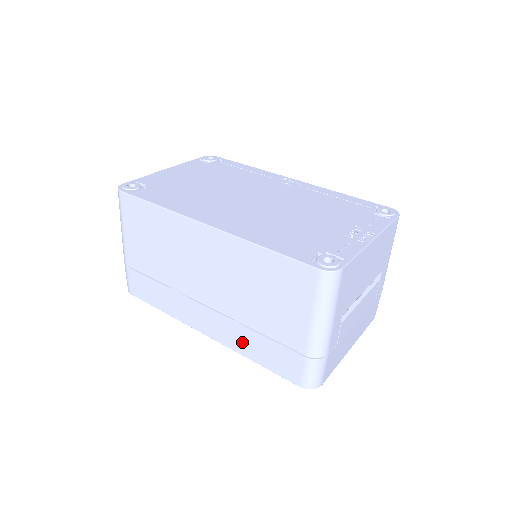
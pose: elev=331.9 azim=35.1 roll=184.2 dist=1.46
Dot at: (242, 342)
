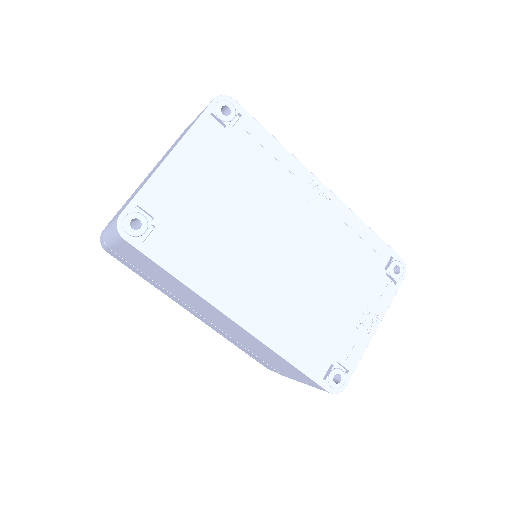
Dot at: (229, 339)
